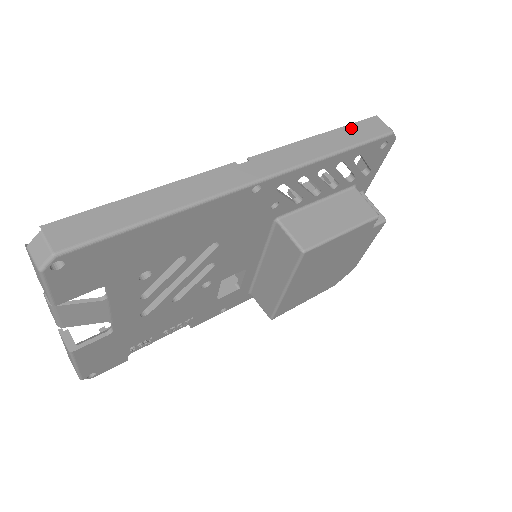
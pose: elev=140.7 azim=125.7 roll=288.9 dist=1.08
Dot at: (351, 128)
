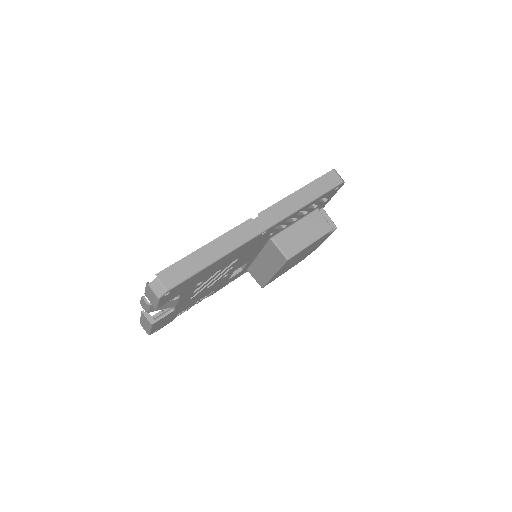
Dot at: (317, 182)
